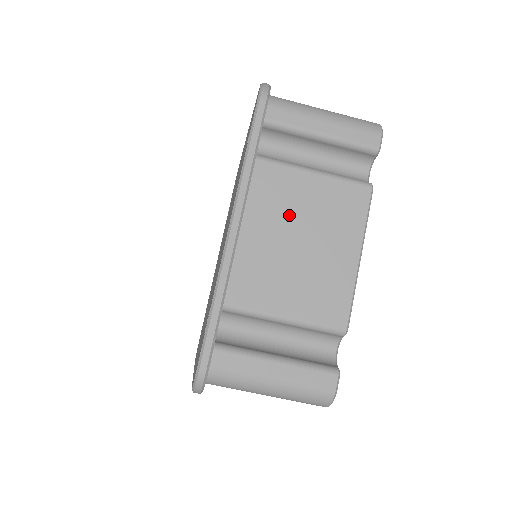
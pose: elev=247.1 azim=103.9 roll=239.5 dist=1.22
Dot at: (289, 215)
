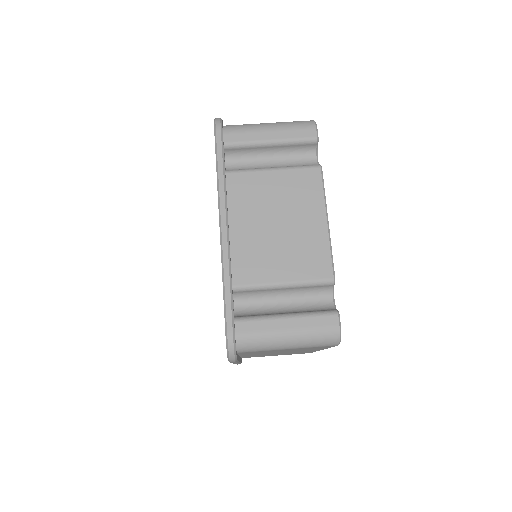
Dot at: (263, 206)
